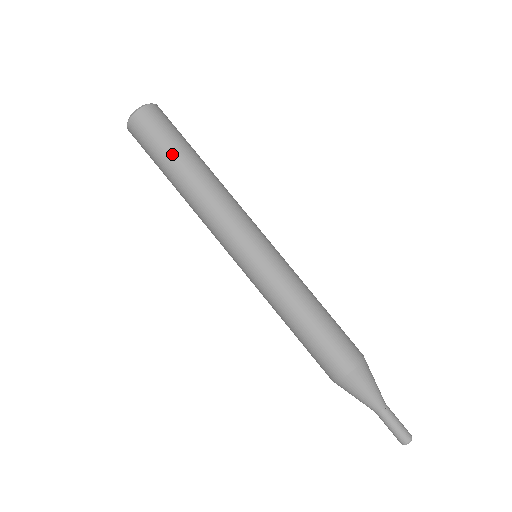
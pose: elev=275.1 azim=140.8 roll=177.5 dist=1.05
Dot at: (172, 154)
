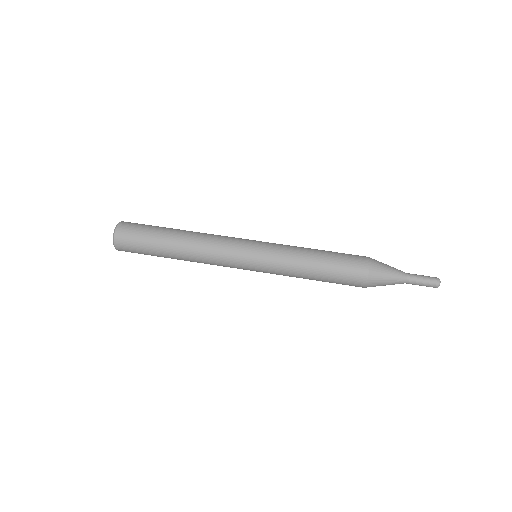
Dot at: (156, 245)
